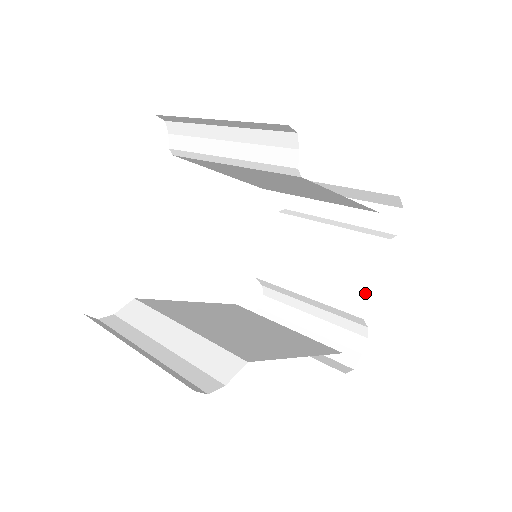
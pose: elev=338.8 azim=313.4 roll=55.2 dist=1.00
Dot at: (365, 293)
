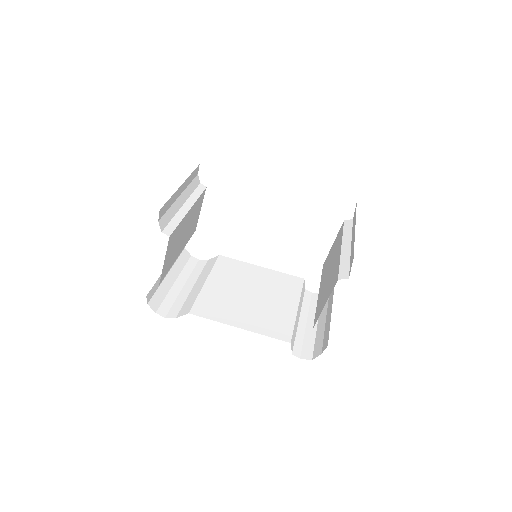
Dot at: (320, 311)
